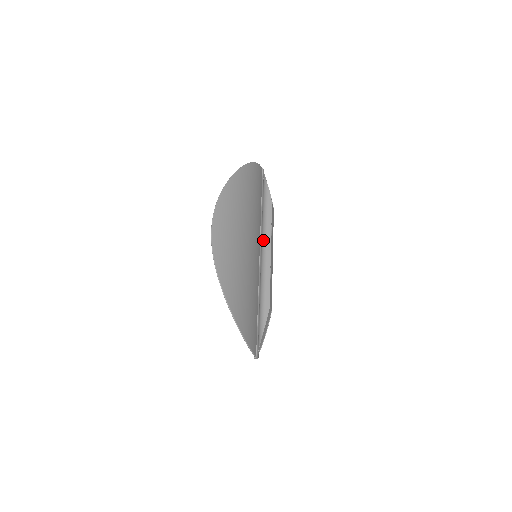
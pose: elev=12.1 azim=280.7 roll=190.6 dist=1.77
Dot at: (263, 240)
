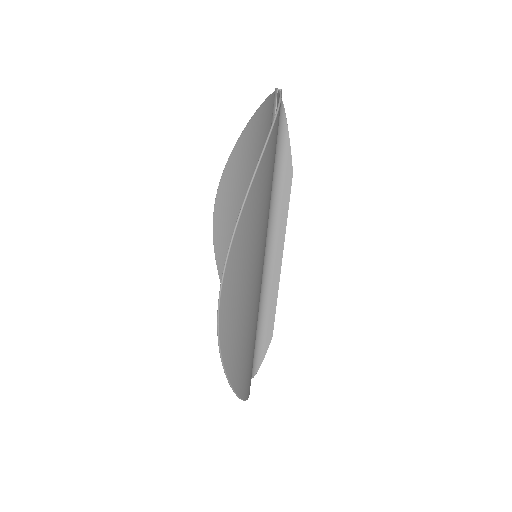
Dot at: (271, 239)
